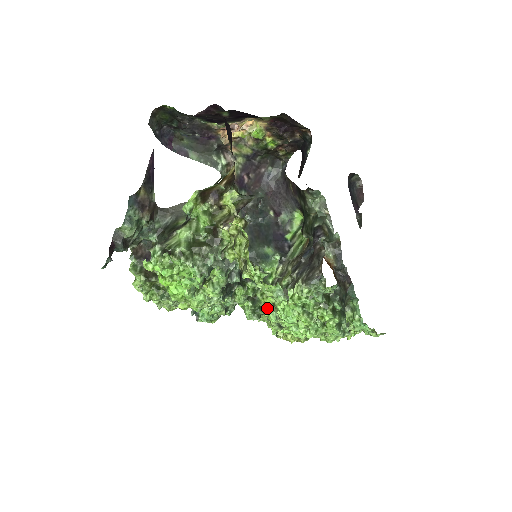
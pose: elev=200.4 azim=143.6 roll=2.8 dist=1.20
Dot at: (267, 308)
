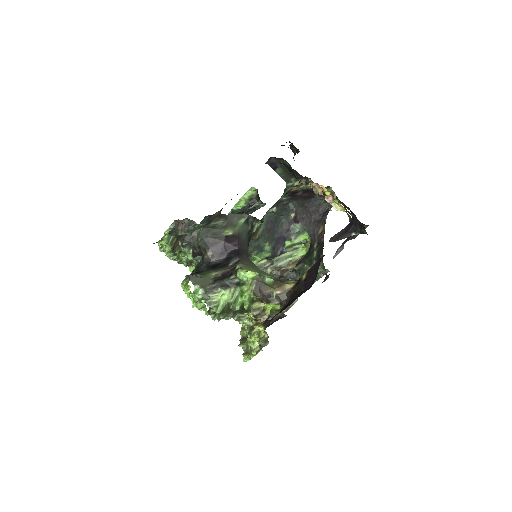
Dot at: occluded
